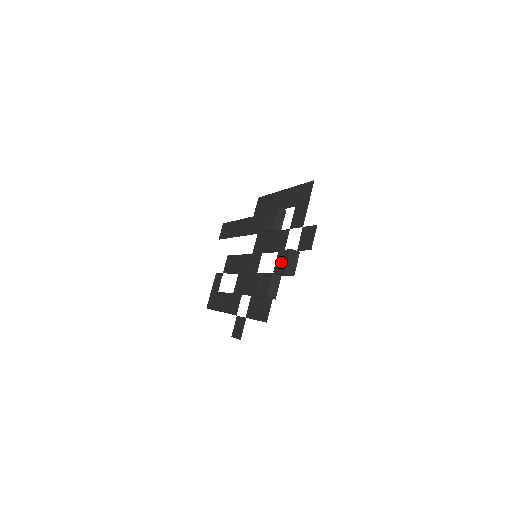
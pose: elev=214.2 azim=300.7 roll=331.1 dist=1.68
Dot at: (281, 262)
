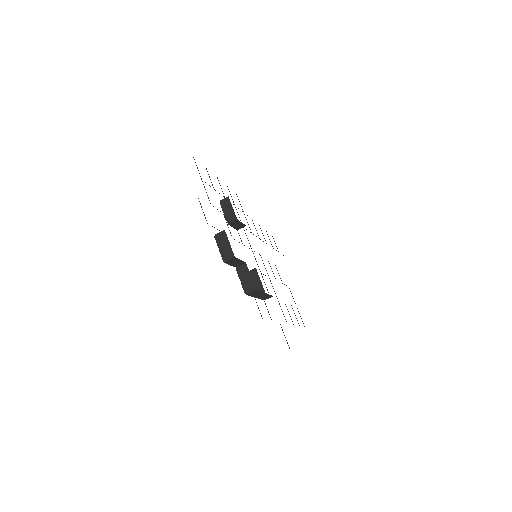
Dot at: occluded
